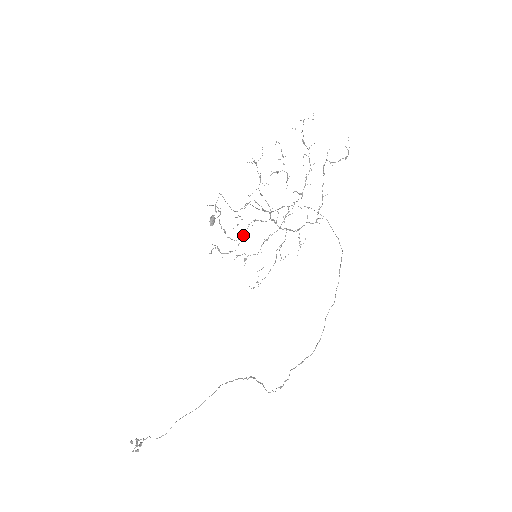
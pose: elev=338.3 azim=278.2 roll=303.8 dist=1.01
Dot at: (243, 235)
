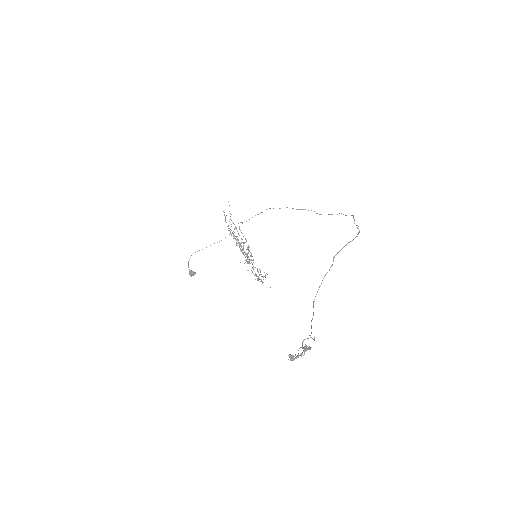
Dot at: (242, 242)
